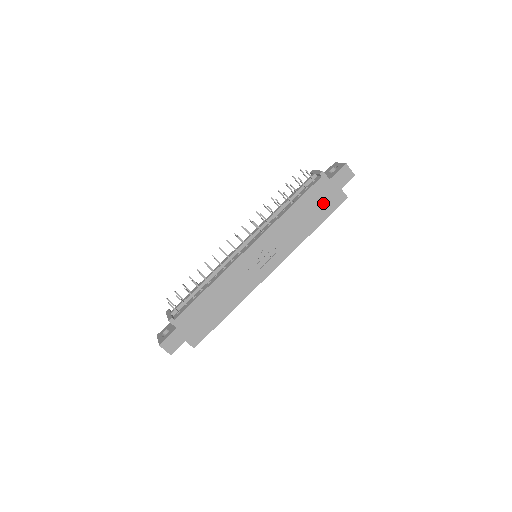
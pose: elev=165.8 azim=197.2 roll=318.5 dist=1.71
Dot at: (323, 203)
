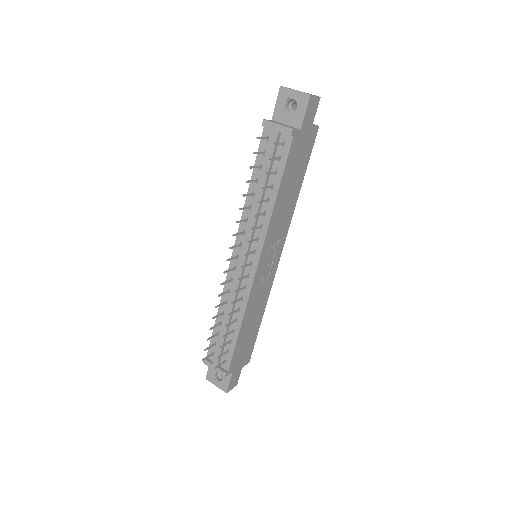
Dot at: (301, 157)
